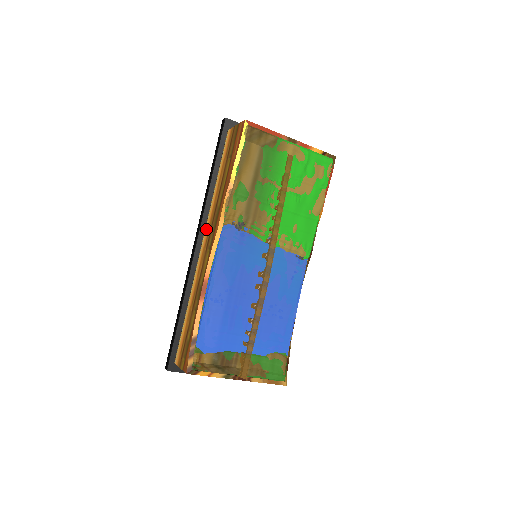
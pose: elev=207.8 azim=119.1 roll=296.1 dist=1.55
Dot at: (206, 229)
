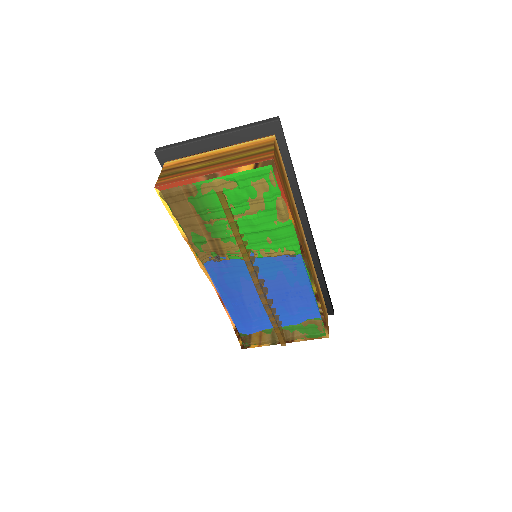
Dot at: occluded
